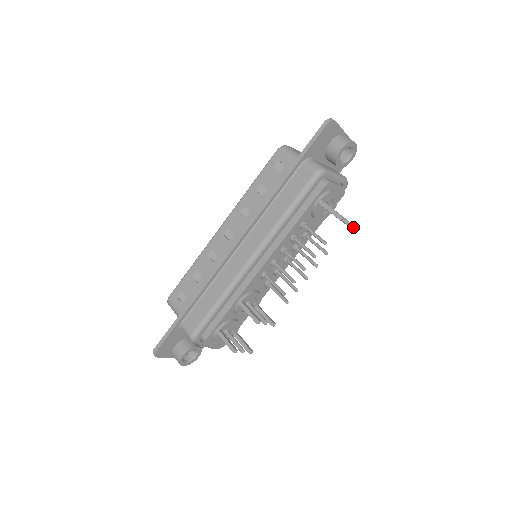
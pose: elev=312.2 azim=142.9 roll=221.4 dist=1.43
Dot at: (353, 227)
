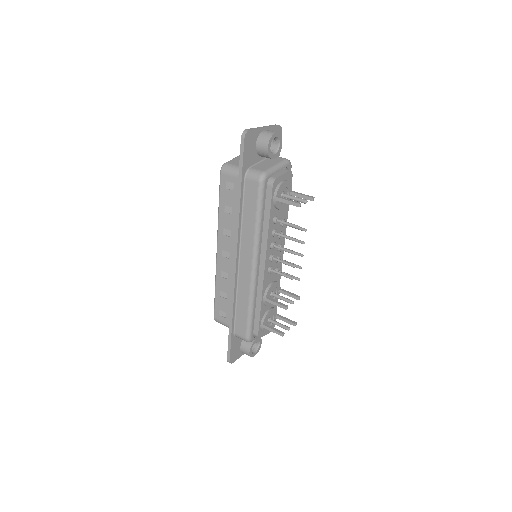
Dot at: occluded
